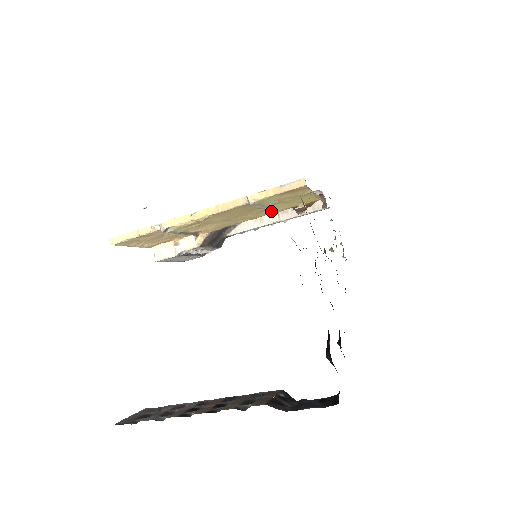
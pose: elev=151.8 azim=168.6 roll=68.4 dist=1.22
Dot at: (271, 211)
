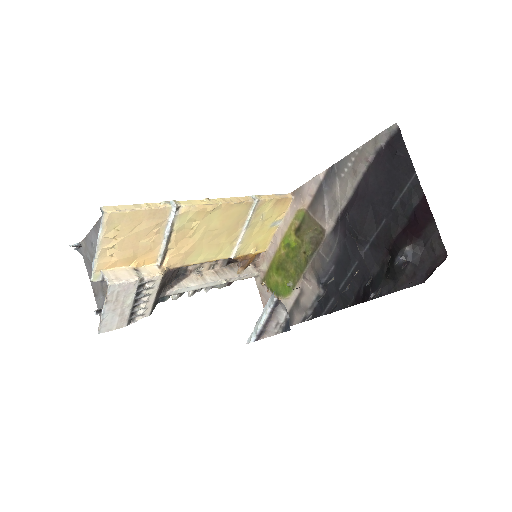
Dot at: (237, 245)
